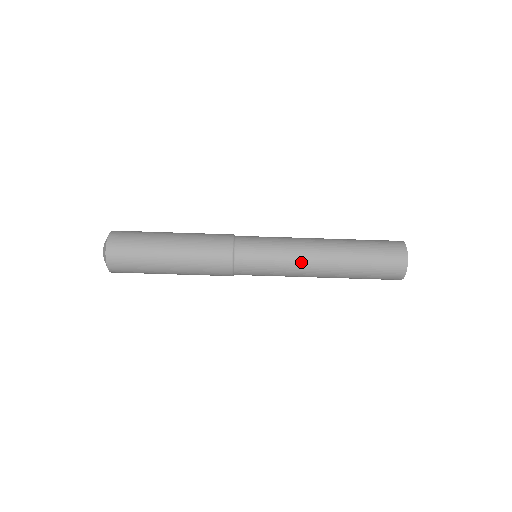
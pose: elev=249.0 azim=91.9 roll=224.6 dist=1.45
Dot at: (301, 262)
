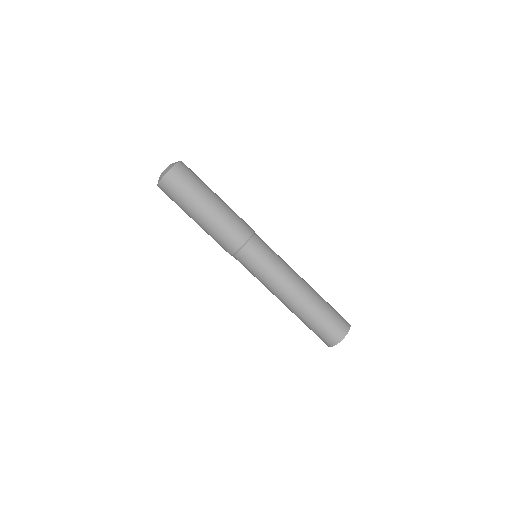
Dot at: (274, 290)
